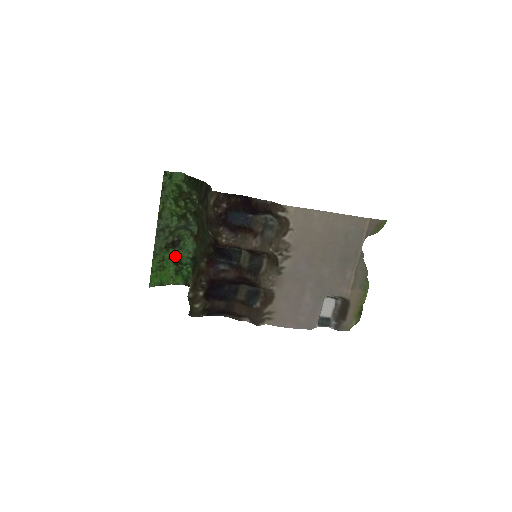
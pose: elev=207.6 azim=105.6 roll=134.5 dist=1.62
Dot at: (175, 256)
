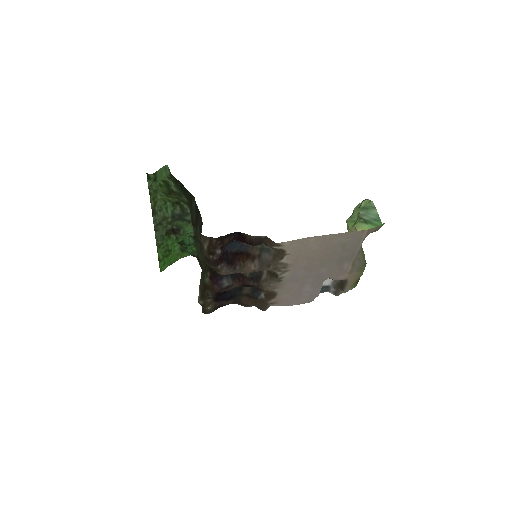
Dot at: (177, 240)
